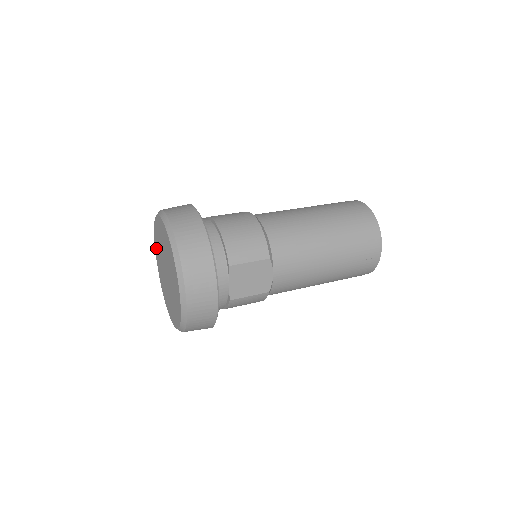
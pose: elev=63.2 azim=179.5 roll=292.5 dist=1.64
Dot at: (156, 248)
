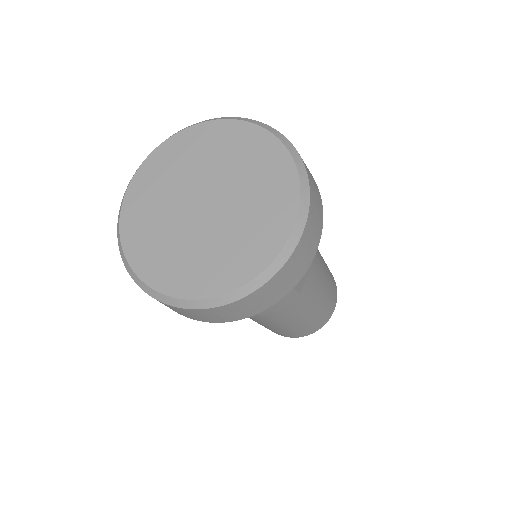
Dot at: (143, 180)
